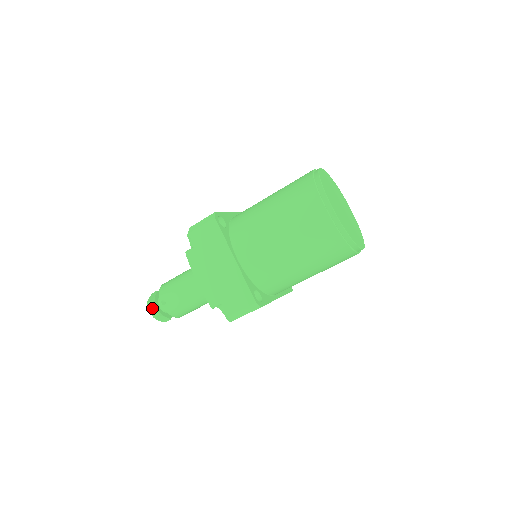
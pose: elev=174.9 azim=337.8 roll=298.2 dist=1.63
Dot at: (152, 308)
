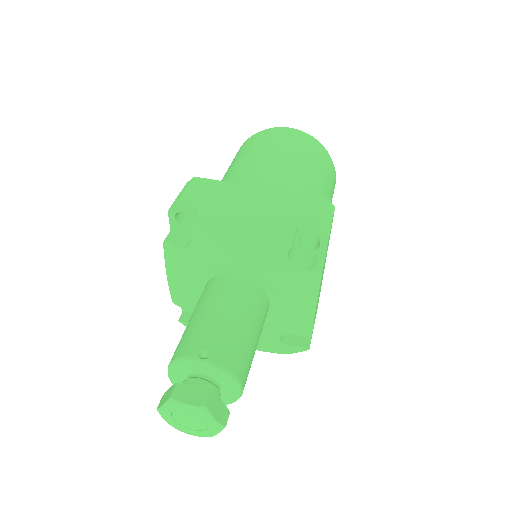
Dot at: (187, 394)
